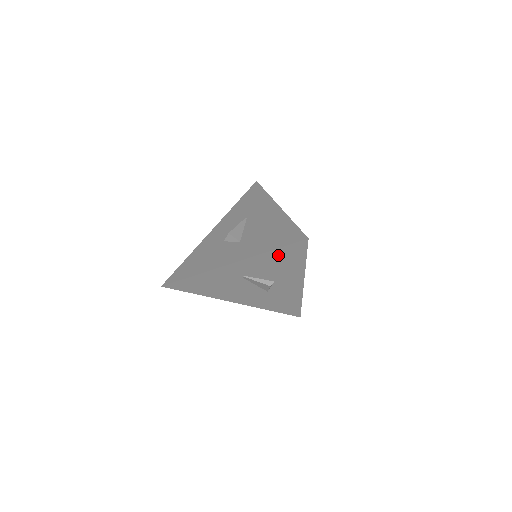
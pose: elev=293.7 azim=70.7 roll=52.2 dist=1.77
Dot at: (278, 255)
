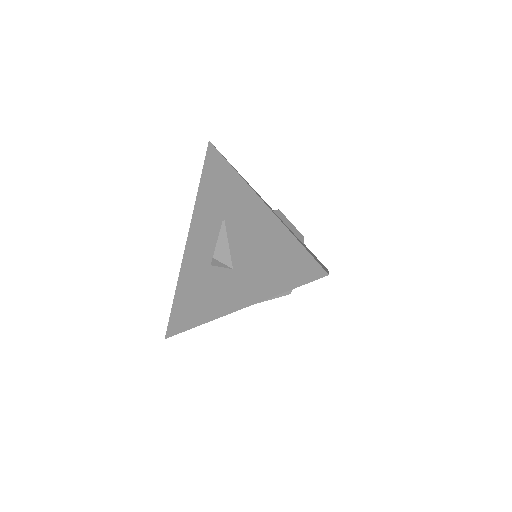
Dot at: occluded
